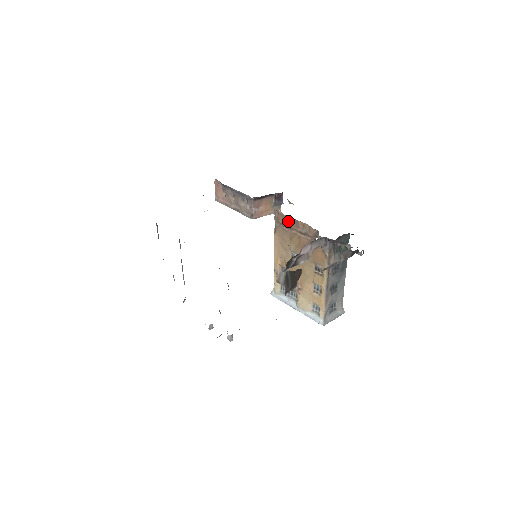
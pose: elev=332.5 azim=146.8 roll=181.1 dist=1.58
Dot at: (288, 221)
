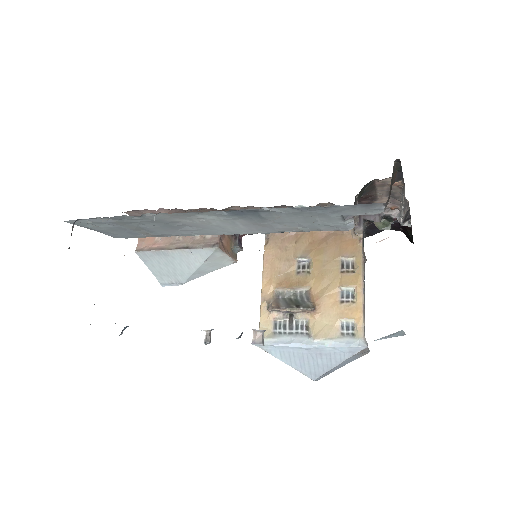
Dot at: occluded
